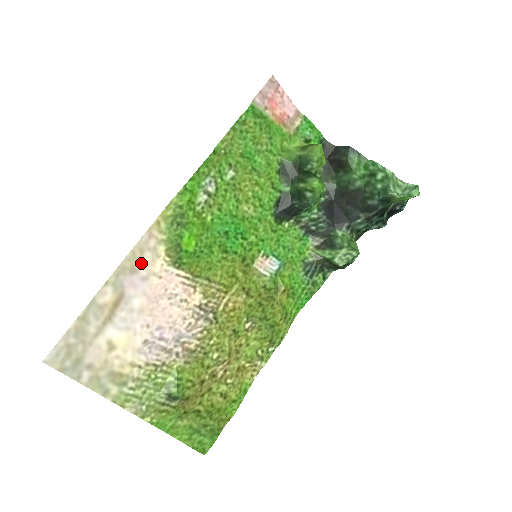
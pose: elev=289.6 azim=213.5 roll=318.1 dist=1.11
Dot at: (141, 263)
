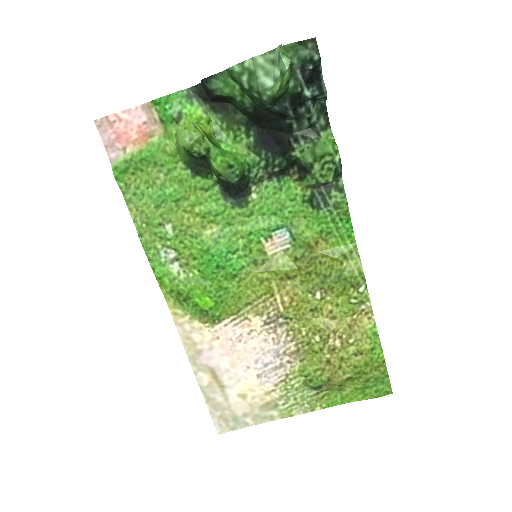
Dot at: (197, 344)
